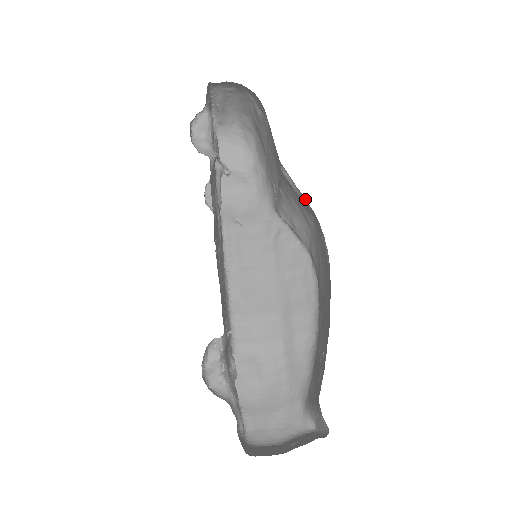
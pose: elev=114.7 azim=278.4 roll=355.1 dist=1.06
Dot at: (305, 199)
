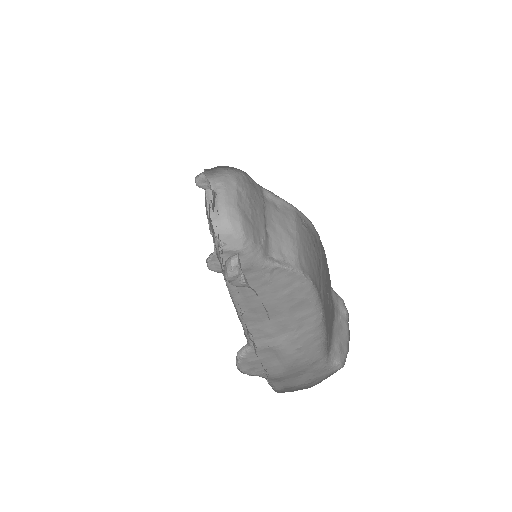
Dot at: (285, 202)
